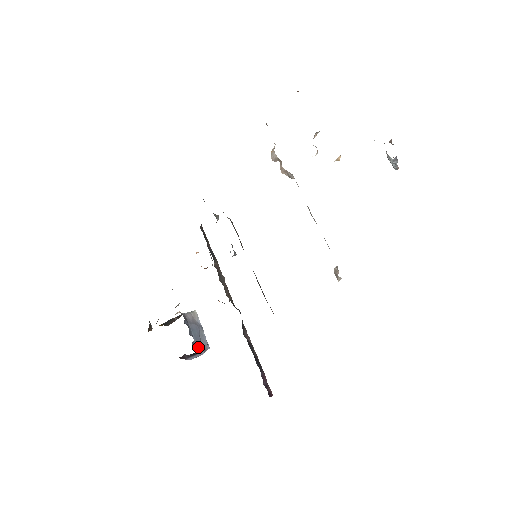
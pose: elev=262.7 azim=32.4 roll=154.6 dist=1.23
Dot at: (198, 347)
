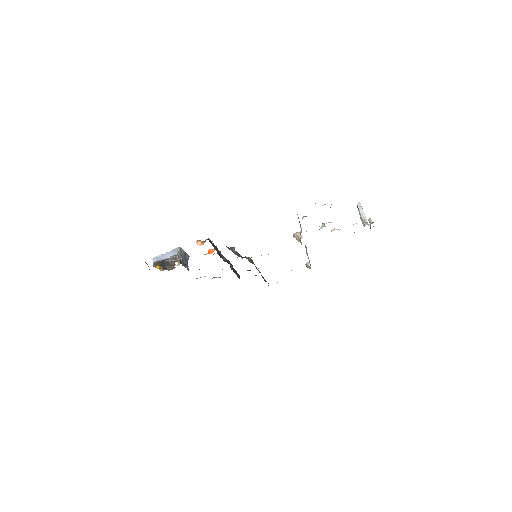
Dot at: (187, 265)
